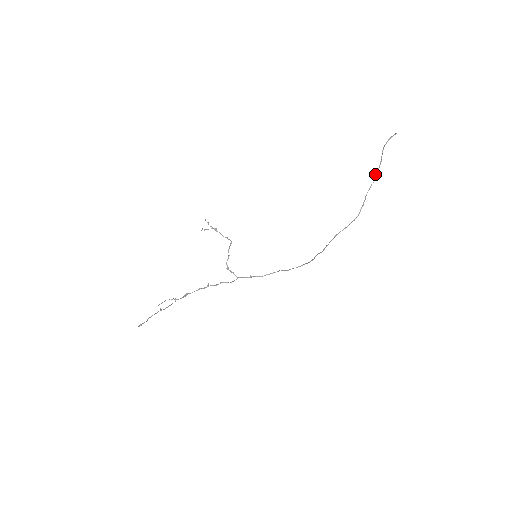
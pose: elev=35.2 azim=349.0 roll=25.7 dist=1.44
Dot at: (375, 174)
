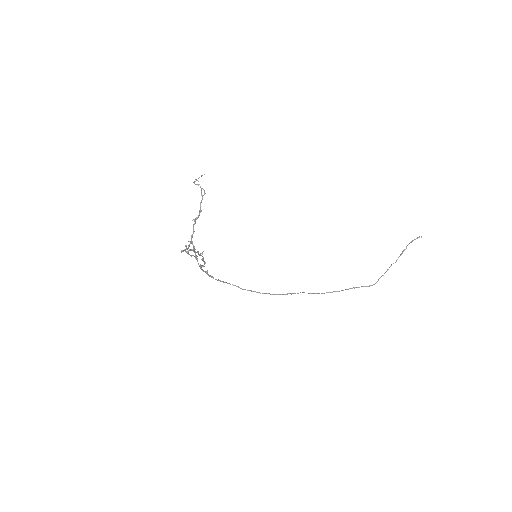
Dot at: (399, 256)
